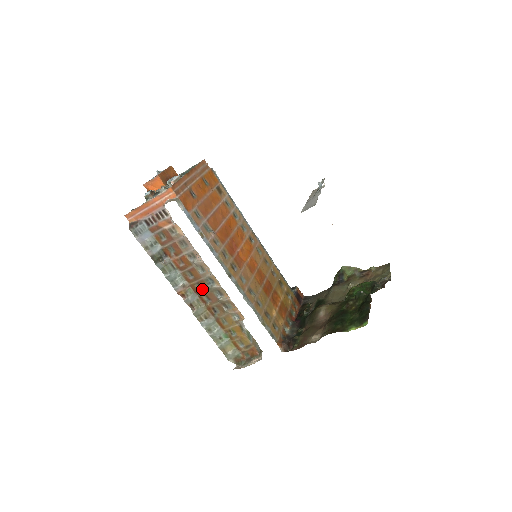
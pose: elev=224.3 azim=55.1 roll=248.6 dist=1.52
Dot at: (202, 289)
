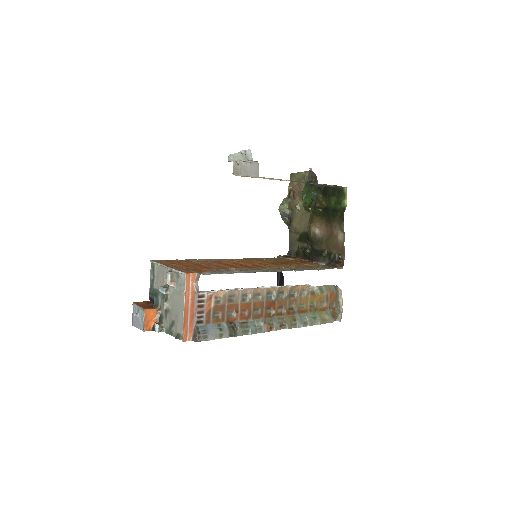
Dot at: (272, 308)
